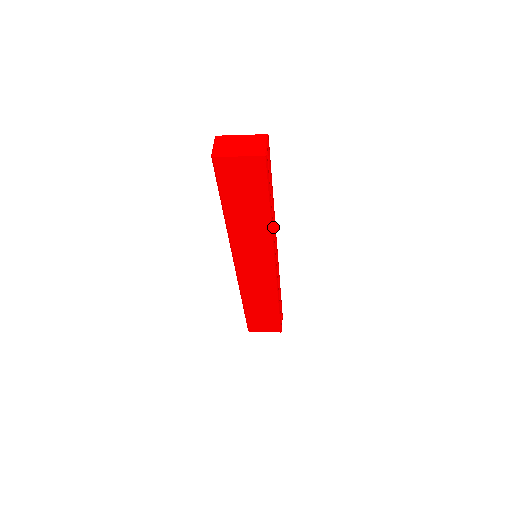
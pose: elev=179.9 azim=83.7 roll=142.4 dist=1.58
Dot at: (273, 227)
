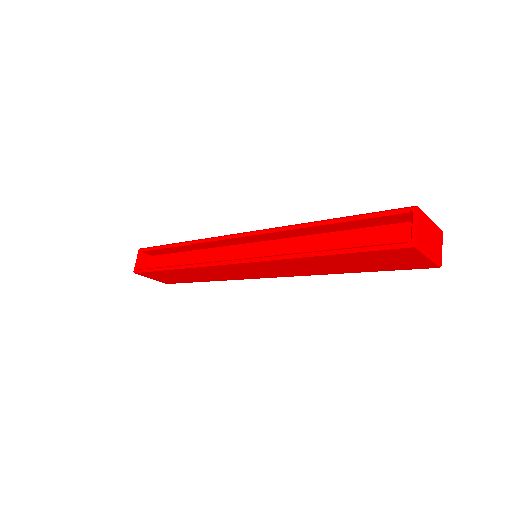
Dot at: occluded
